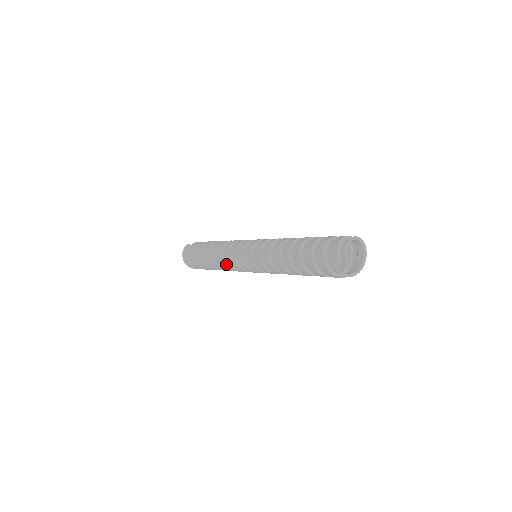
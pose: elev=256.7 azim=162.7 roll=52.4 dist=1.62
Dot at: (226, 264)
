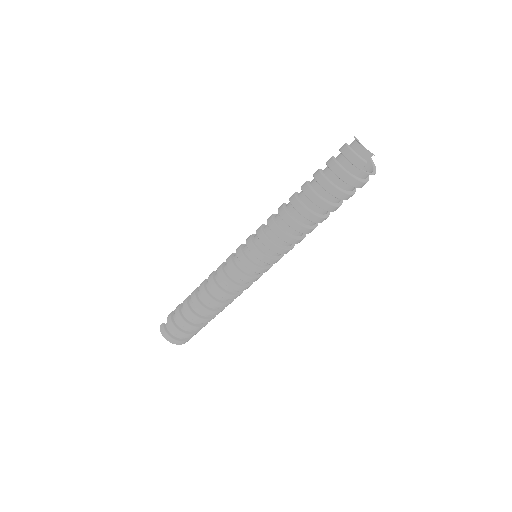
Dot at: (230, 292)
